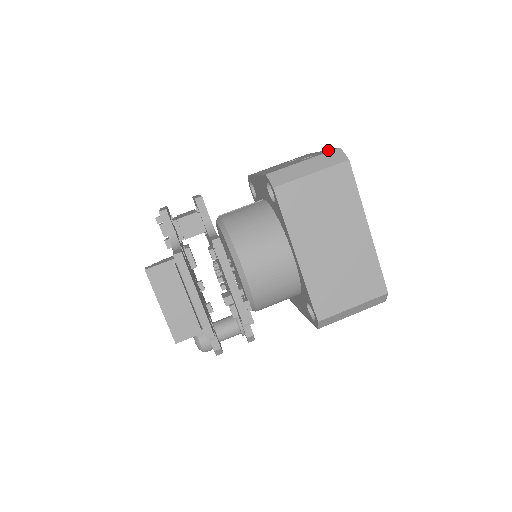
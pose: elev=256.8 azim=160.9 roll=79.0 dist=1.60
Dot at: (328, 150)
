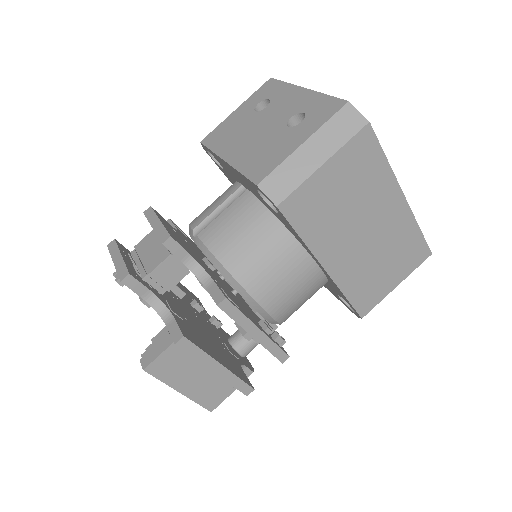
Dot at: (324, 100)
